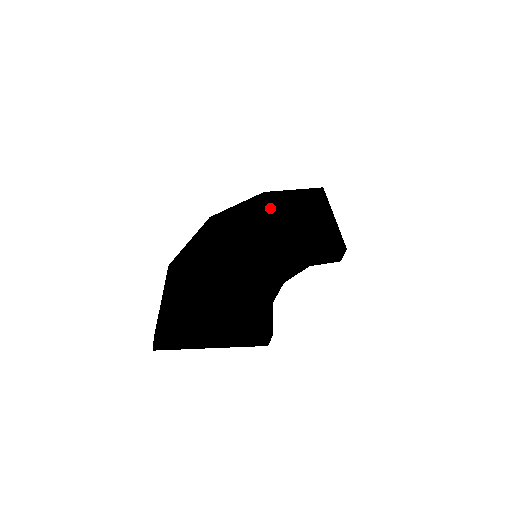
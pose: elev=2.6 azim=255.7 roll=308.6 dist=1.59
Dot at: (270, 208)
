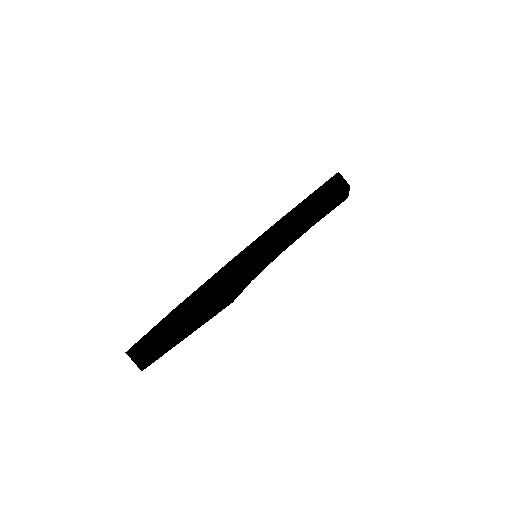
Dot at: occluded
